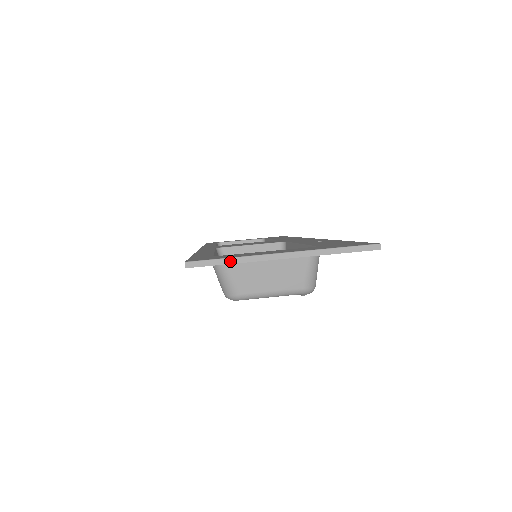
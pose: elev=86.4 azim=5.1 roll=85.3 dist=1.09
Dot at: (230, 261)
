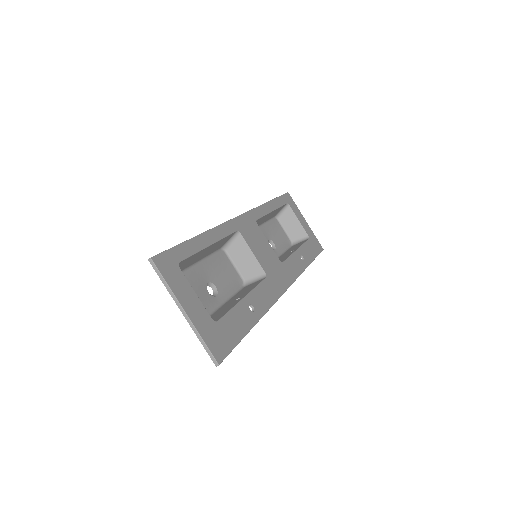
Dot at: (165, 283)
